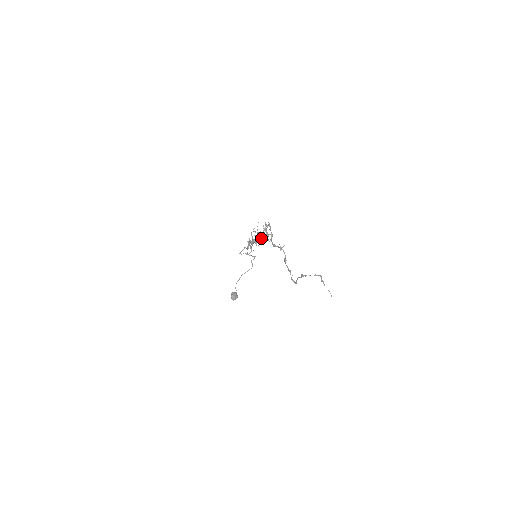
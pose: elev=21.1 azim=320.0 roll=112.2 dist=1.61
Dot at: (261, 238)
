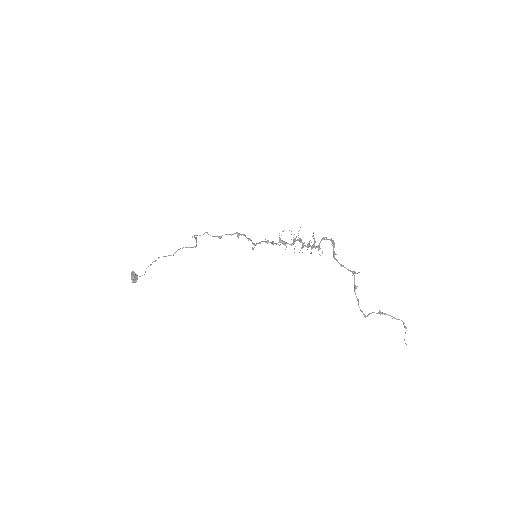
Dot at: occluded
